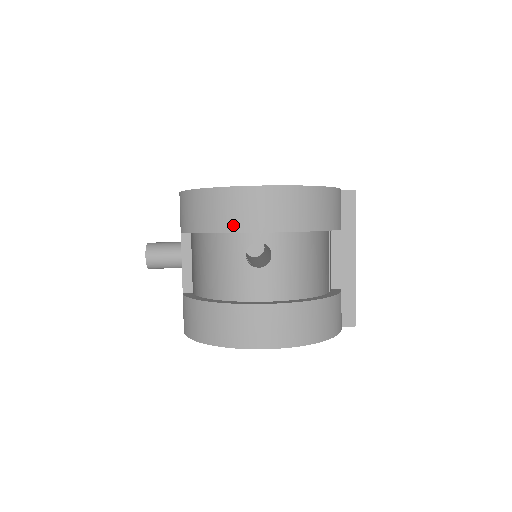
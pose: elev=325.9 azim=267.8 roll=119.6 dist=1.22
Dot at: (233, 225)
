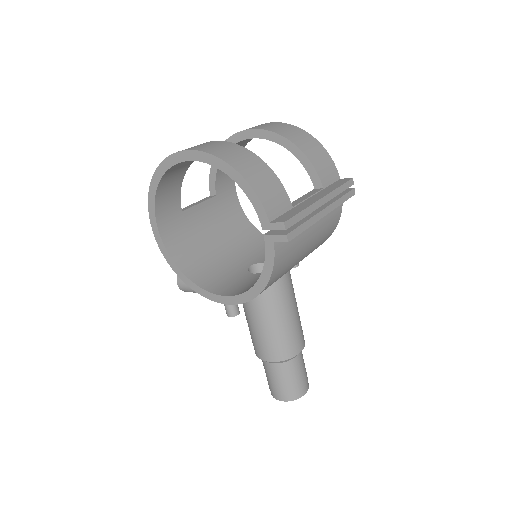
Dot at: occluded
